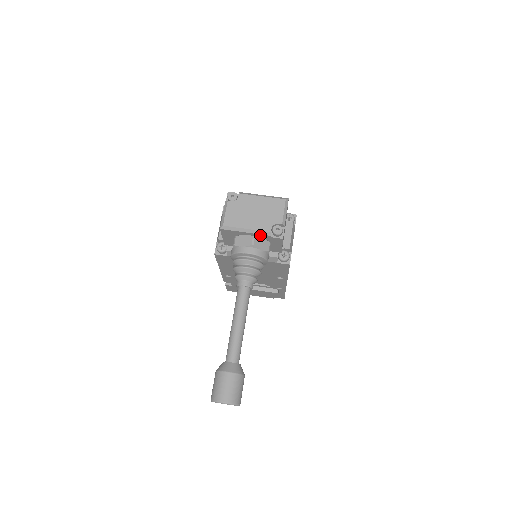
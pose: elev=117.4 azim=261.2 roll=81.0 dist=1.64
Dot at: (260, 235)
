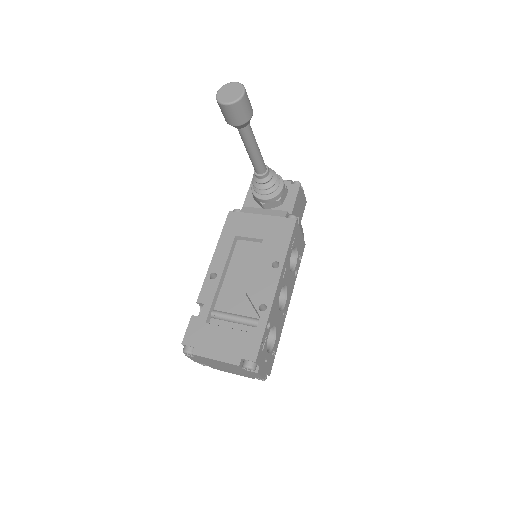
Dot at: occluded
